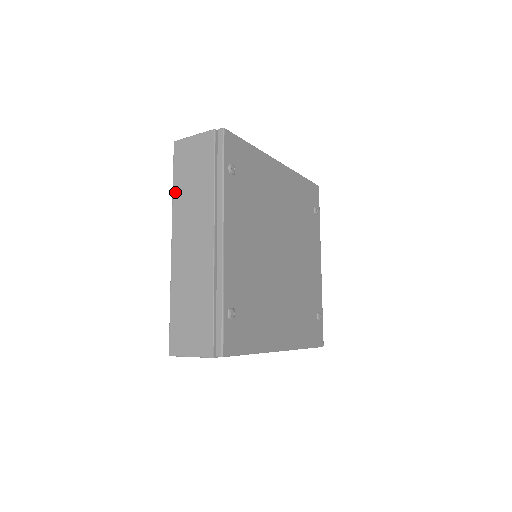
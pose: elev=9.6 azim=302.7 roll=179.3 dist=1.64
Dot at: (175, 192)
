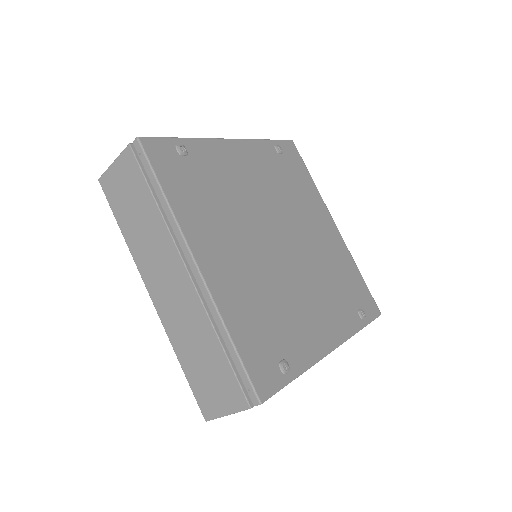
Dot at: occluded
